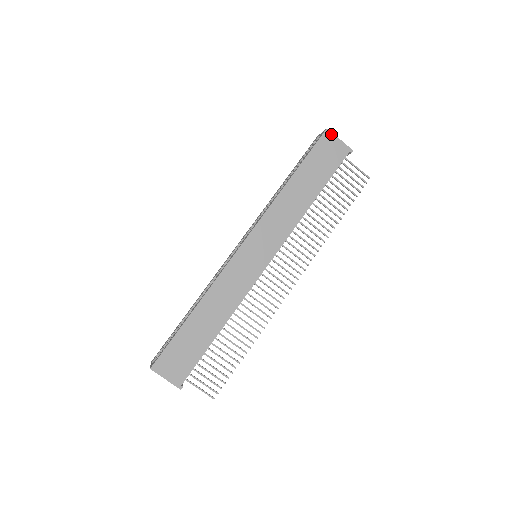
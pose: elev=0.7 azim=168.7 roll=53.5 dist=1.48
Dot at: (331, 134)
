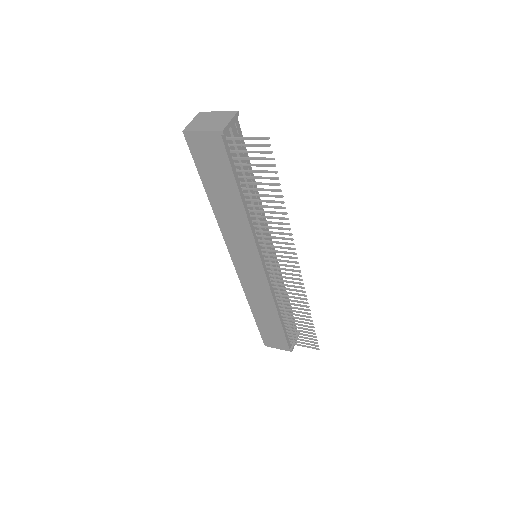
Dot at: (191, 133)
